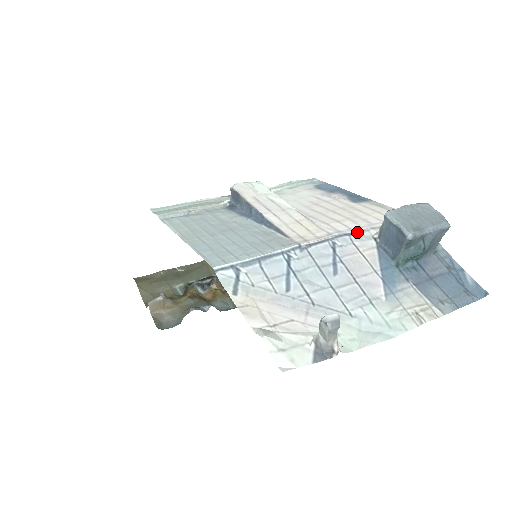
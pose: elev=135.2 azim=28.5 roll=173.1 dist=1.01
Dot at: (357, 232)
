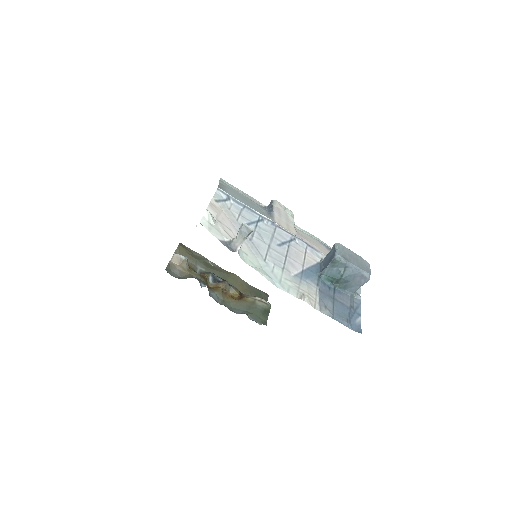
Dot at: (315, 249)
